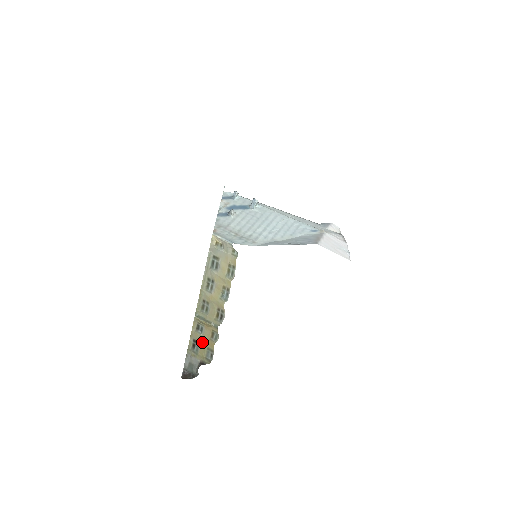
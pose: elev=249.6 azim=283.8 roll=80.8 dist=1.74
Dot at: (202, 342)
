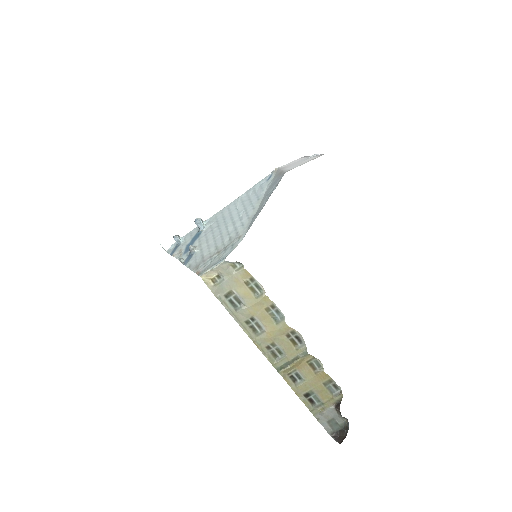
Dot at: (313, 386)
